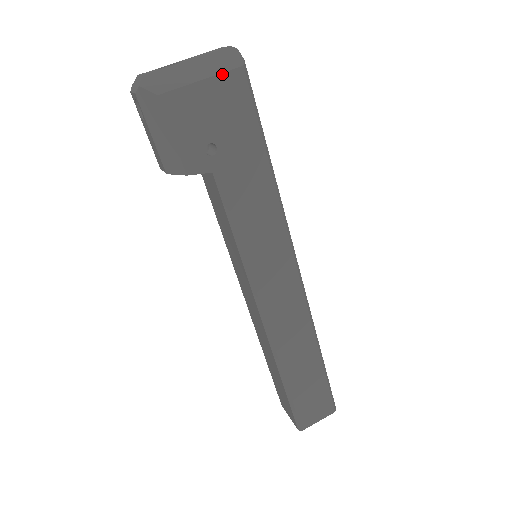
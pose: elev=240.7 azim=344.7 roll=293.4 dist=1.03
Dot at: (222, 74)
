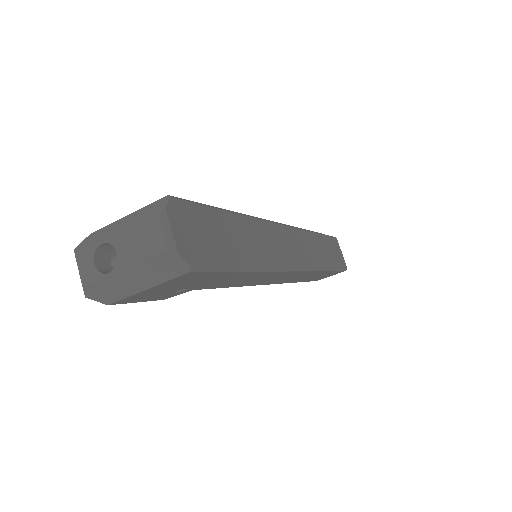
Dot at: (167, 281)
